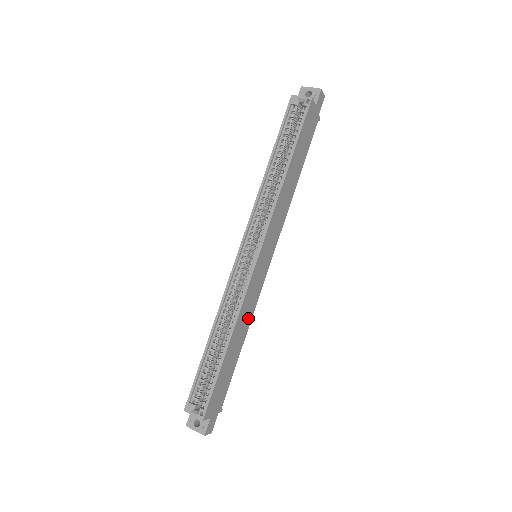
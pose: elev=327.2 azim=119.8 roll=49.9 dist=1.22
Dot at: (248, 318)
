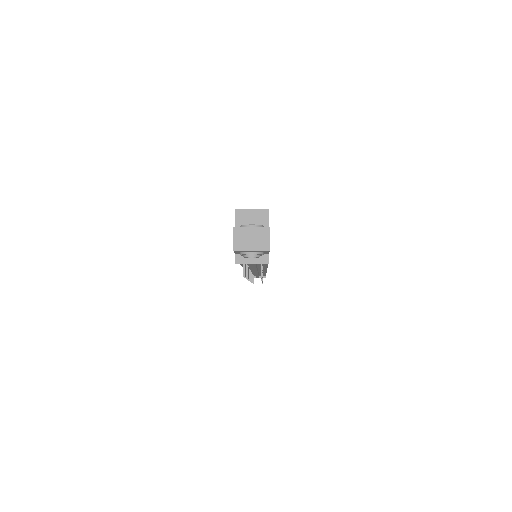
Dot at: occluded
